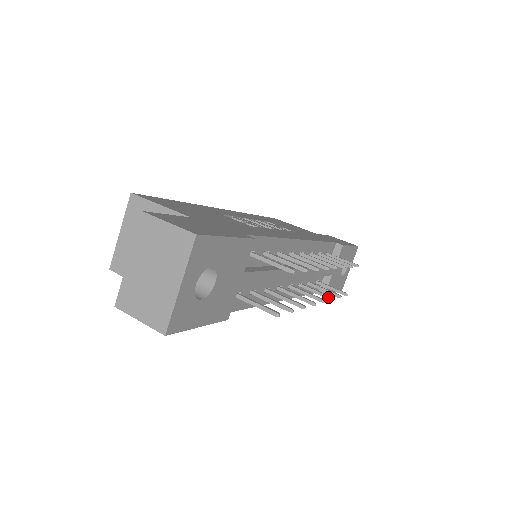
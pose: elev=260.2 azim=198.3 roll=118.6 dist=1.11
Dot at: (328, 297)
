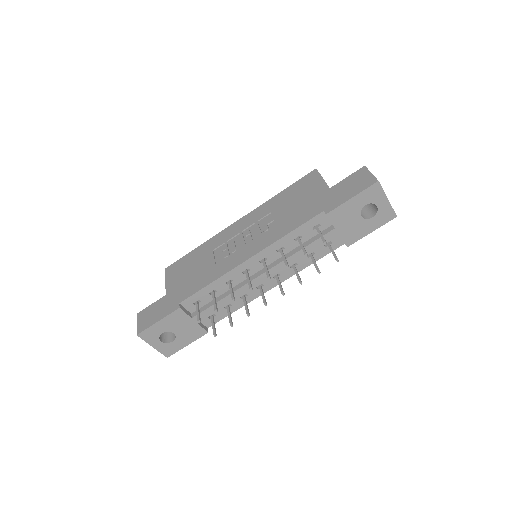
Dot at: (299, 282)
